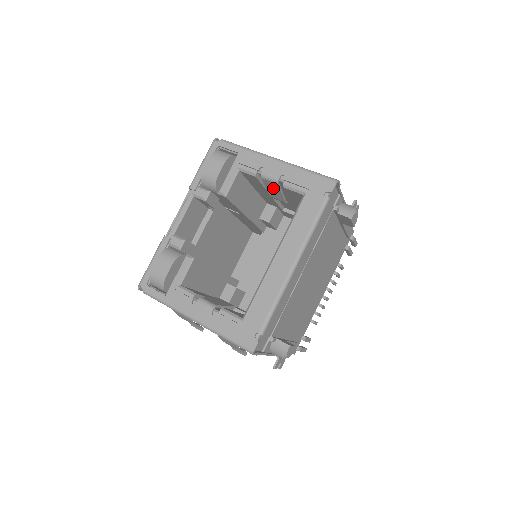
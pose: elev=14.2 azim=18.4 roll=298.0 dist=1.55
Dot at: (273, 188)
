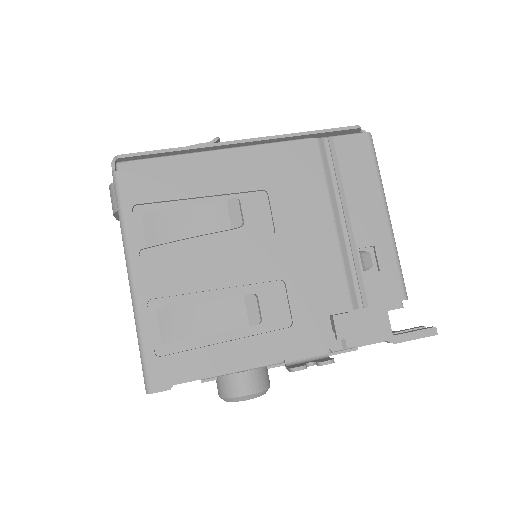
Dot at: occluded
